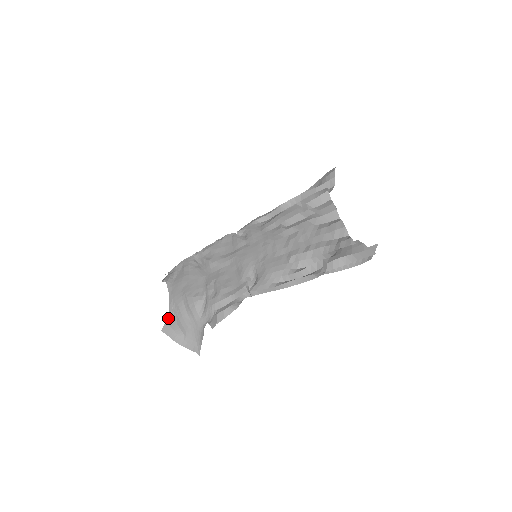
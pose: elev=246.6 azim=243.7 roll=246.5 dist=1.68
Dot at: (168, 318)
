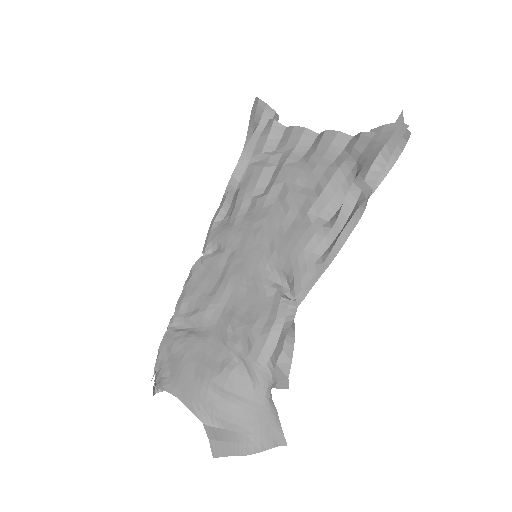
Dot at: (207, 432)
